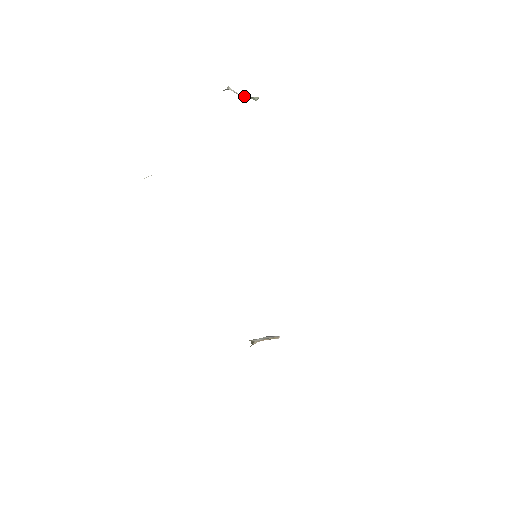
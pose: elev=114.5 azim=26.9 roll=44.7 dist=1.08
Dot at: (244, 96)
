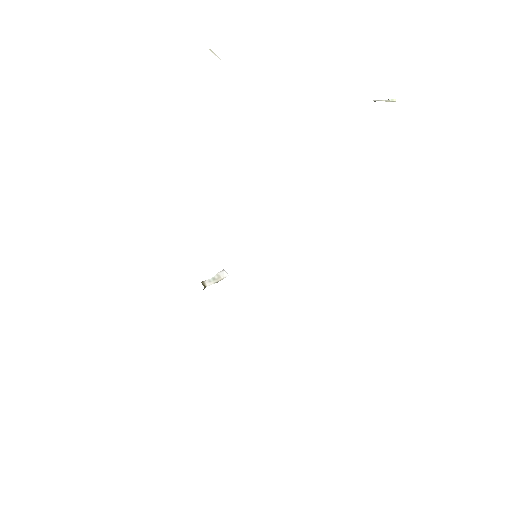
Dot at: occluded
